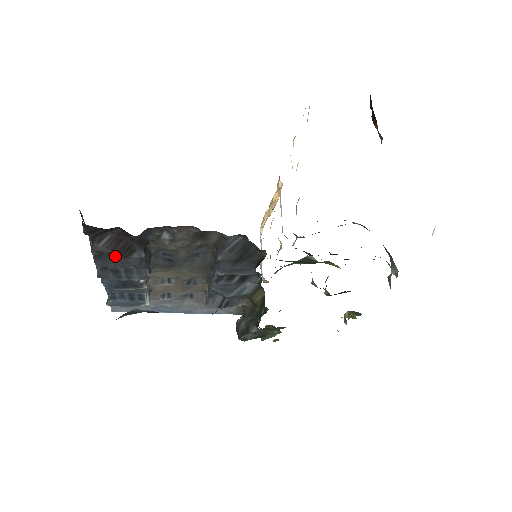
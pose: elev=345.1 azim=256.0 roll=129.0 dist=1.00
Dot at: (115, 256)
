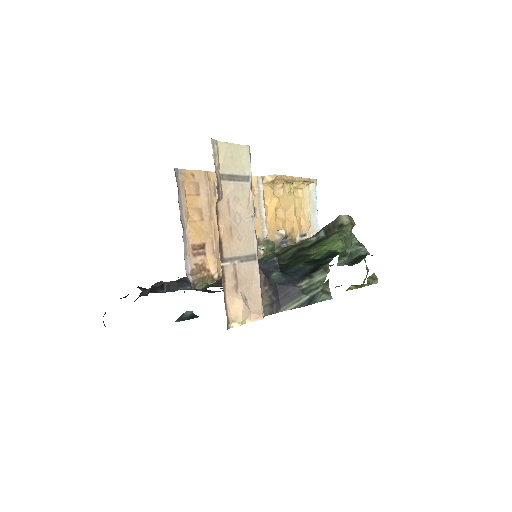
Dot at: (154, 292)
